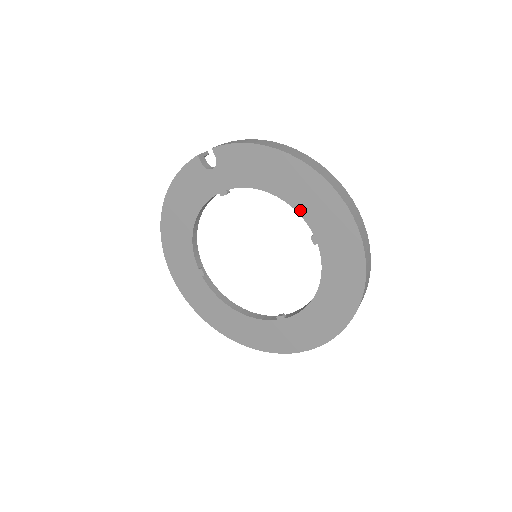
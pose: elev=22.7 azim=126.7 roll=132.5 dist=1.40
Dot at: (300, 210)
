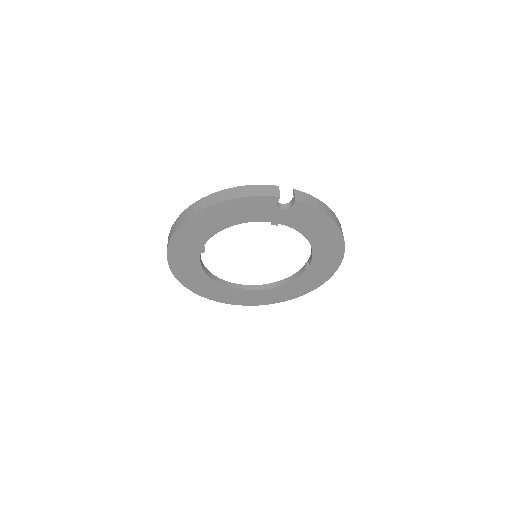
Dot at: (315, 253)
